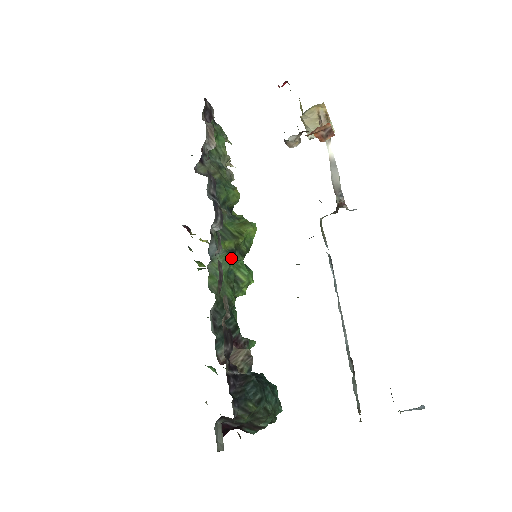
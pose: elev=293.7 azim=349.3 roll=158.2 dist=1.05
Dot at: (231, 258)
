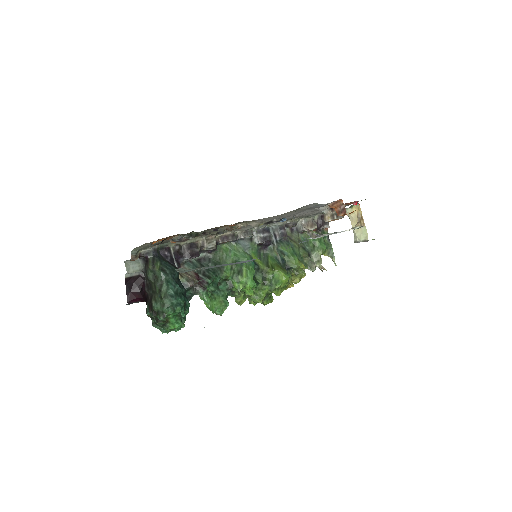
Dot at: occluded
